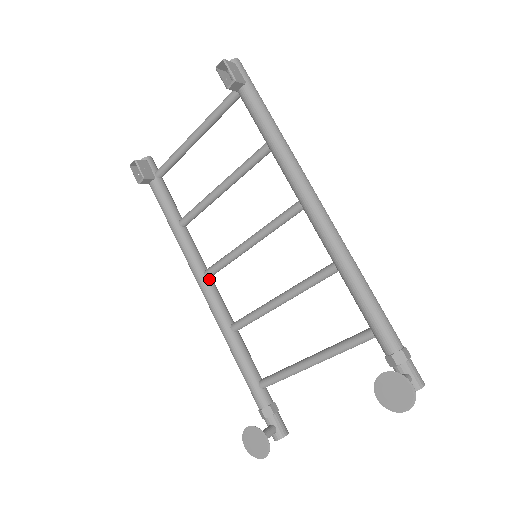
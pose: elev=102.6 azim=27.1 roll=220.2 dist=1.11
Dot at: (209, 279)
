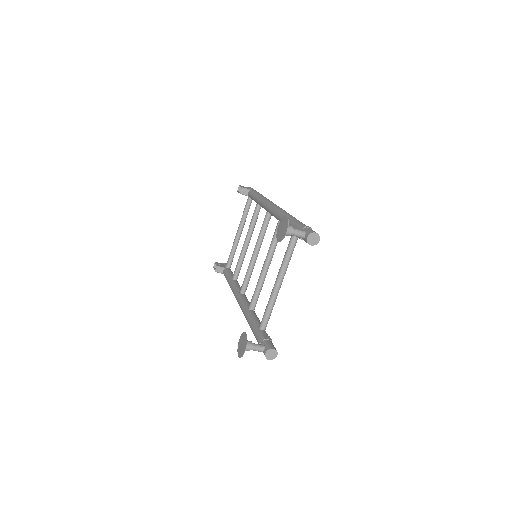
Dot at: (242, 294)
